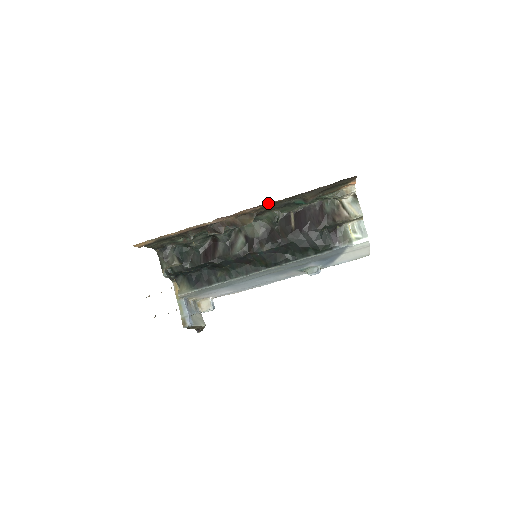
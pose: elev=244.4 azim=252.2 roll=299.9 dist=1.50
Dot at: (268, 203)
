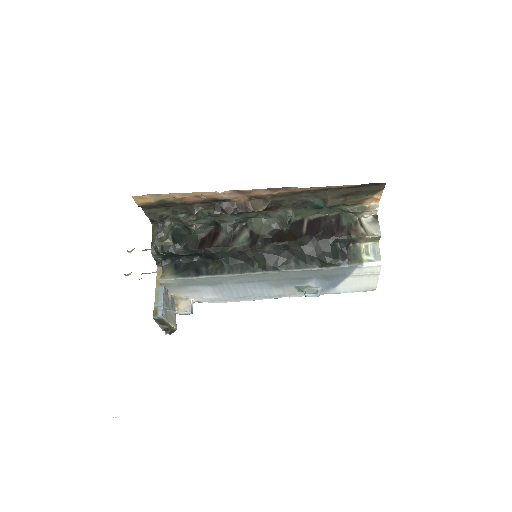
Dot at: (287, 189)
